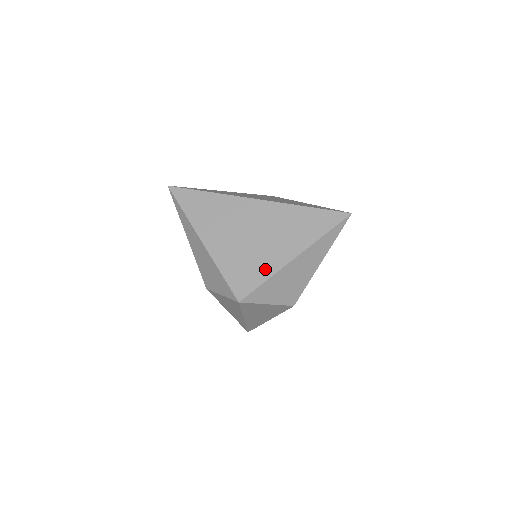
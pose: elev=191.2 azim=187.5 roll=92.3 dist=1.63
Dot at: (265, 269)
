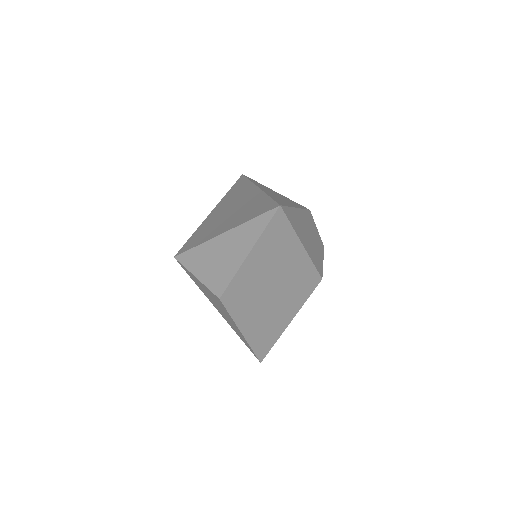
Dot at: (204, 238)
